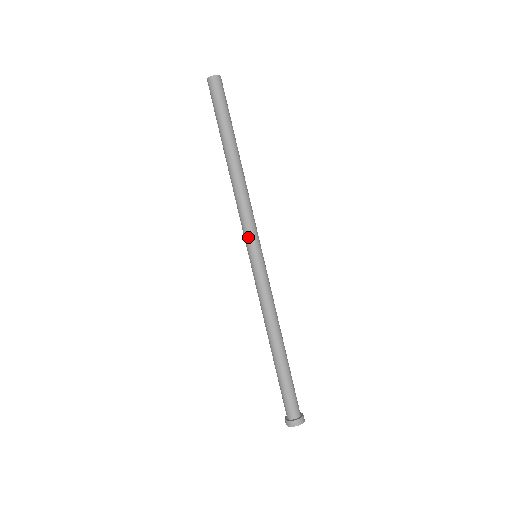
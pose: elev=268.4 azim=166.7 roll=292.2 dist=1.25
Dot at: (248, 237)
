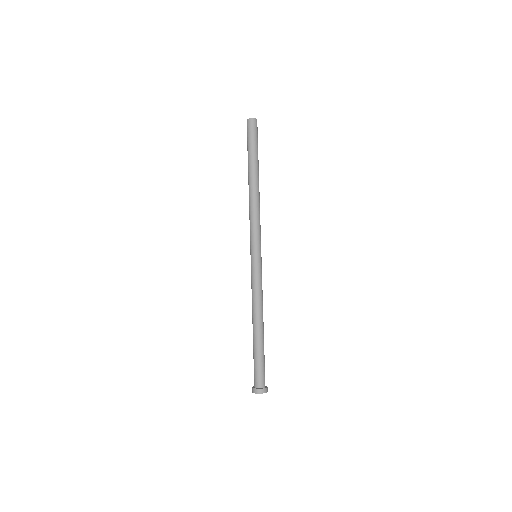
Dot at: (251, 240)
